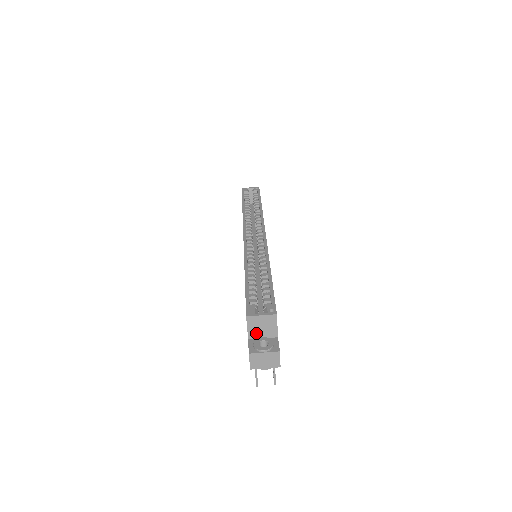
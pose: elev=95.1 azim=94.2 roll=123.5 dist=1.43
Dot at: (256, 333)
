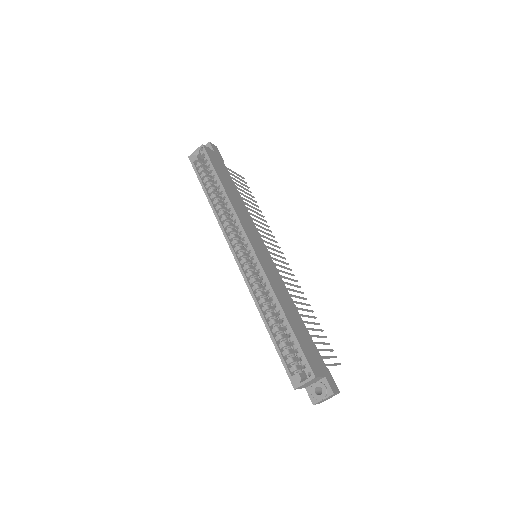
Dot at: (308, 385)
